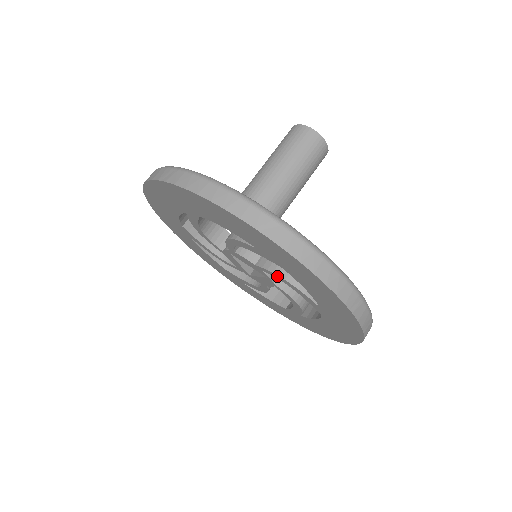
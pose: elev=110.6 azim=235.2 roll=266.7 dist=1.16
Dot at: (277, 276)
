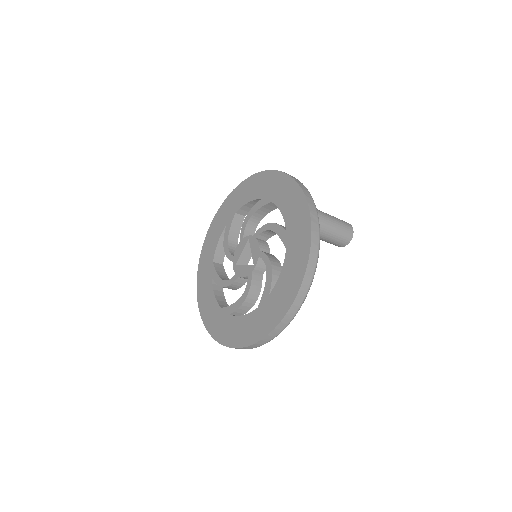
Dot at: (268, 261)
